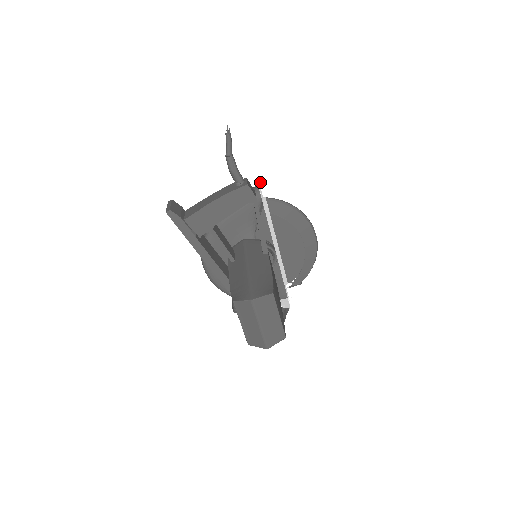
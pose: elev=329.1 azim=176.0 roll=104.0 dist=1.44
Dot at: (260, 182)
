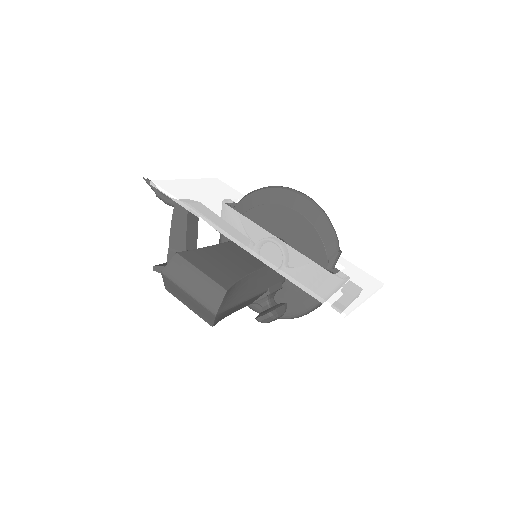
Dot at: (157, 186)
